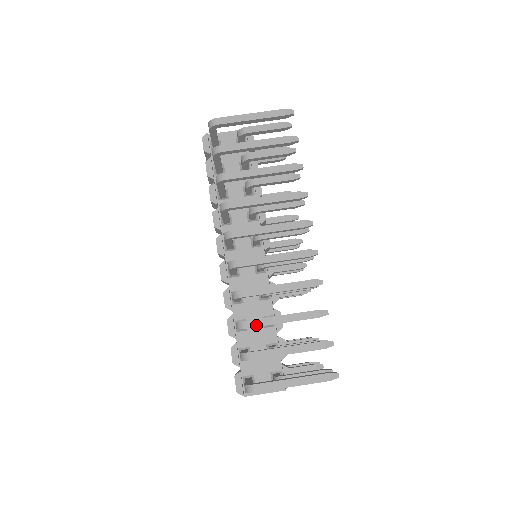
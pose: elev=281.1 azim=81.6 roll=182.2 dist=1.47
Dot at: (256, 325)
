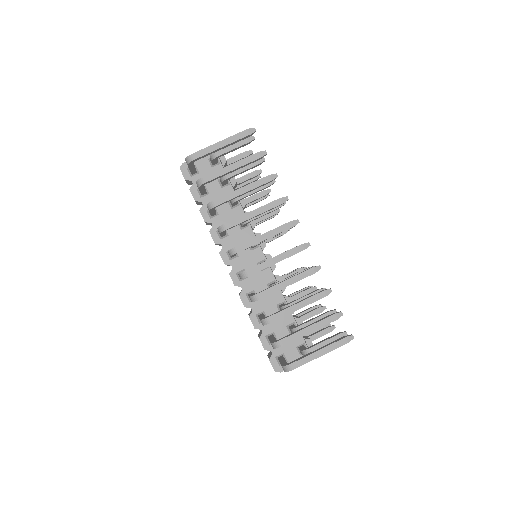
Dot at: (278, 318)
